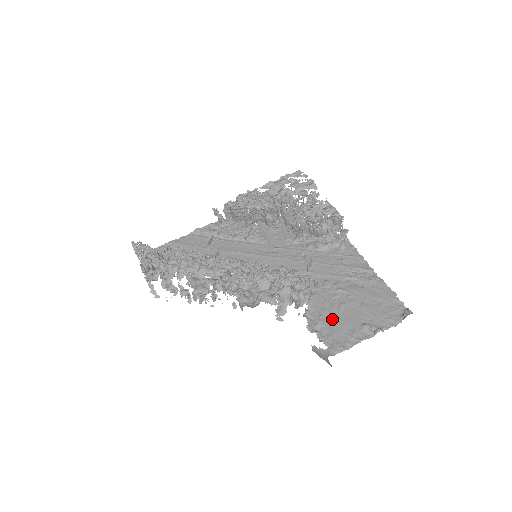
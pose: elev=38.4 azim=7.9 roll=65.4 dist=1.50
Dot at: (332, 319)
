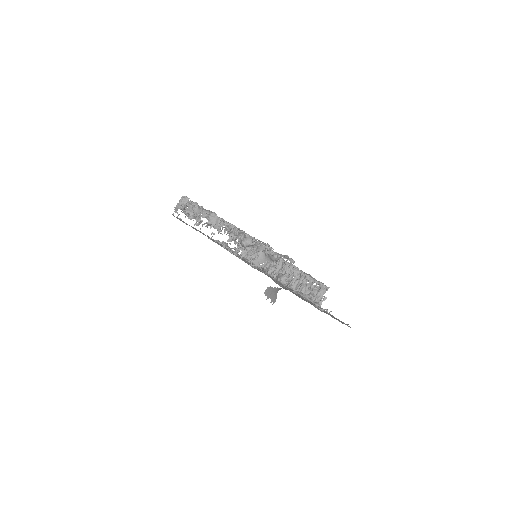
Dot at: occluded
